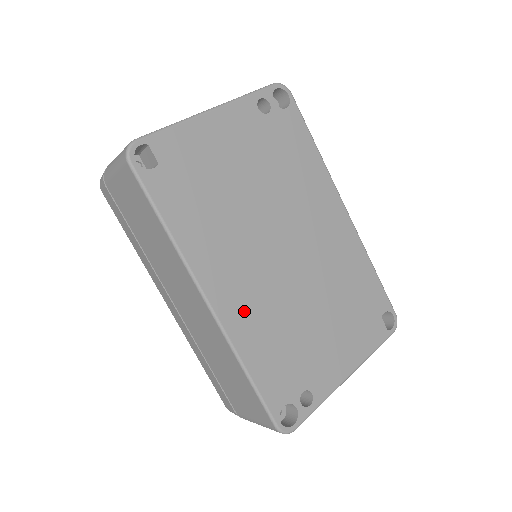
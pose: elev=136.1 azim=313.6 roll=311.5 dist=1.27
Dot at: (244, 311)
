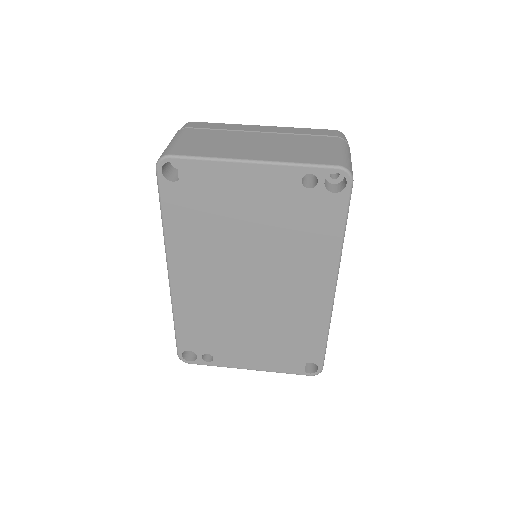
Dot at: (192, 295)
